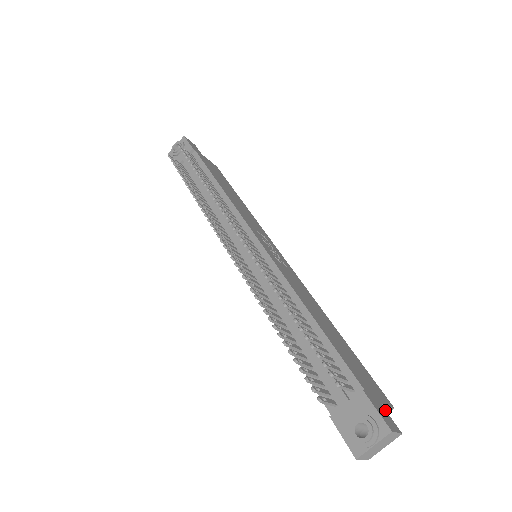
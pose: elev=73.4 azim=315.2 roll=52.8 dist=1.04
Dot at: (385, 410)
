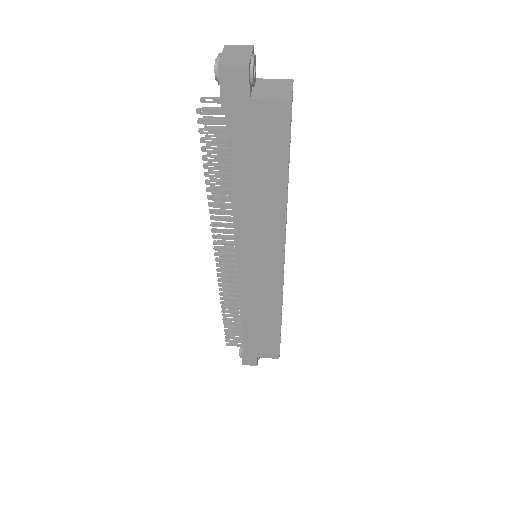
Dot at: occluded
